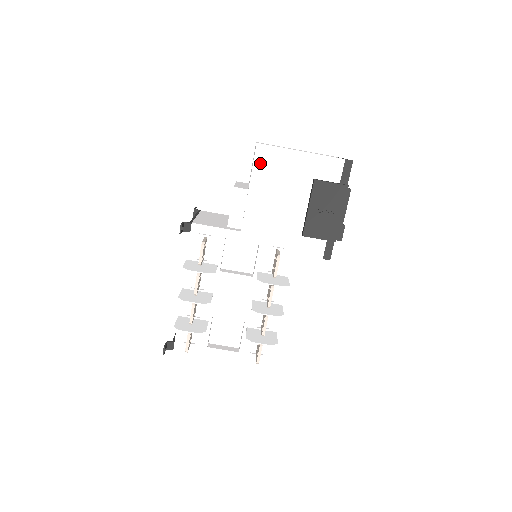
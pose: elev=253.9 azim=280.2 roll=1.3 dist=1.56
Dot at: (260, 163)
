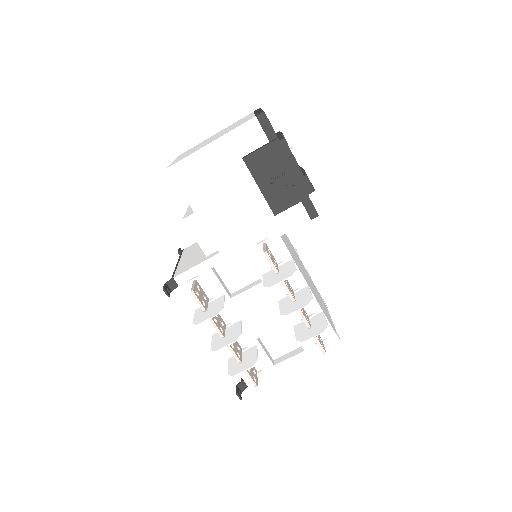
Dot at: (185, 183)
